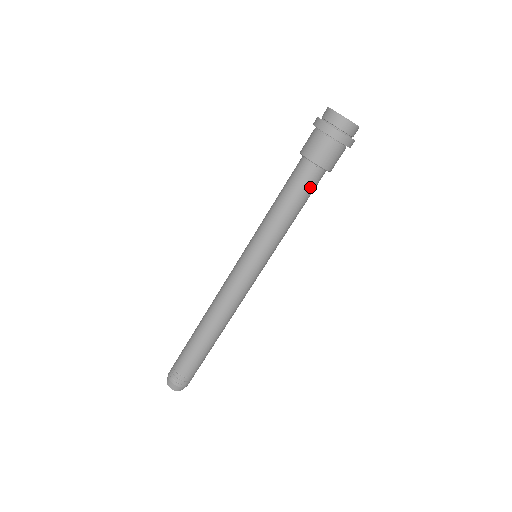
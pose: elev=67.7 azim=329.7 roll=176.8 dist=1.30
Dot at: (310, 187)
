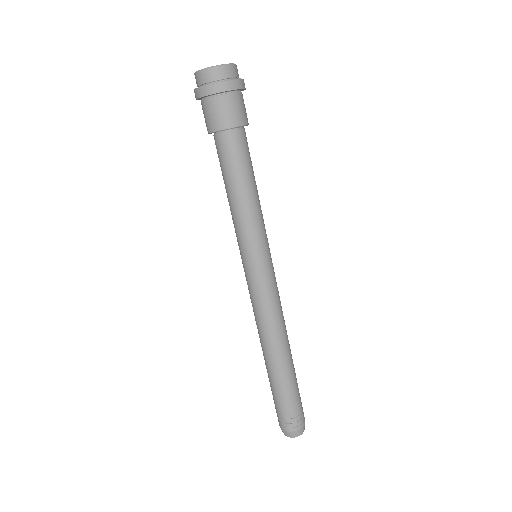
Dot at: (231, 156)
